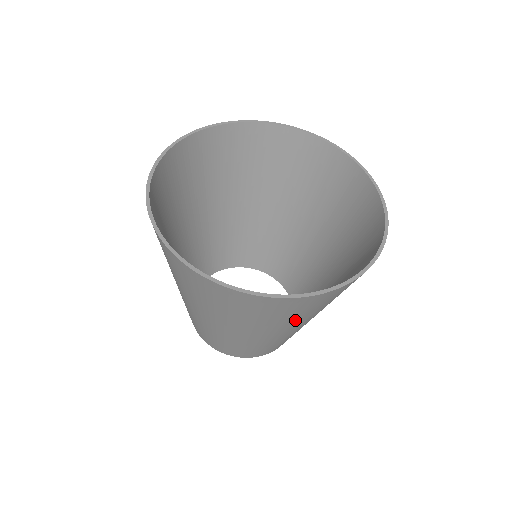
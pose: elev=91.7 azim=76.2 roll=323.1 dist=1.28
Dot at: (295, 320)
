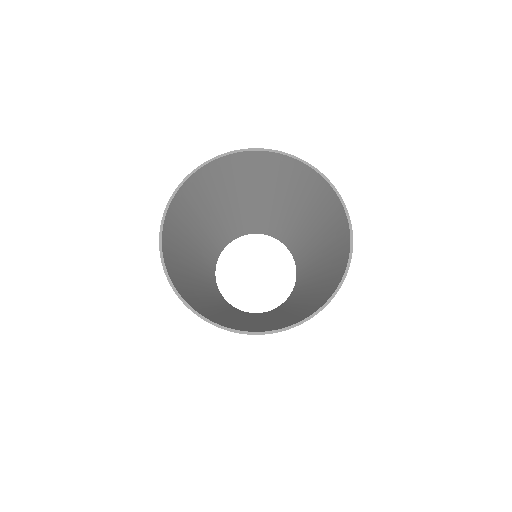
Dot at: occluded
